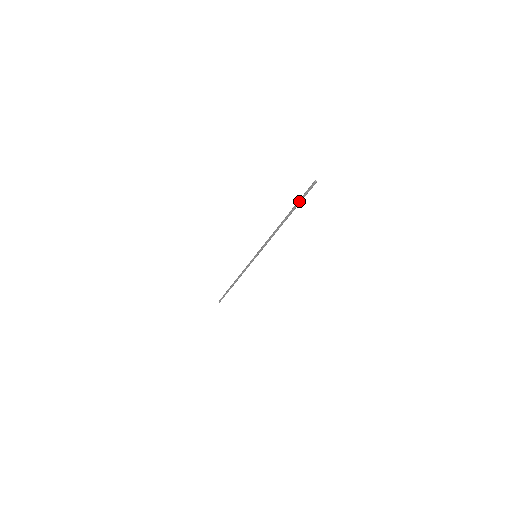
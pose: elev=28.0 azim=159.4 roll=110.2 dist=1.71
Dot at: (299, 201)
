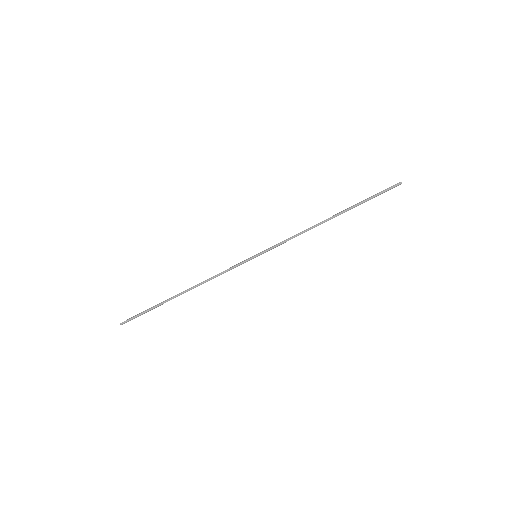
Dot at: (369, 197)
